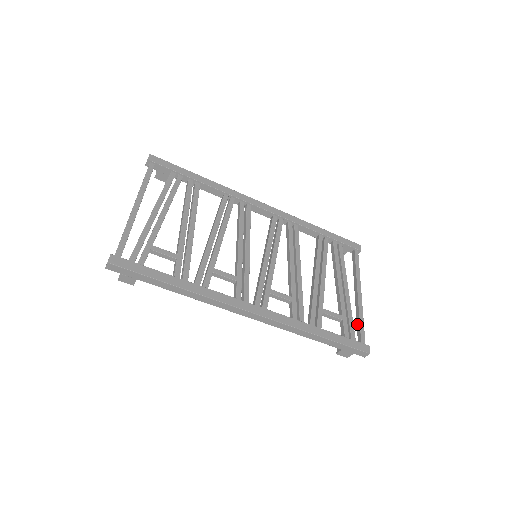
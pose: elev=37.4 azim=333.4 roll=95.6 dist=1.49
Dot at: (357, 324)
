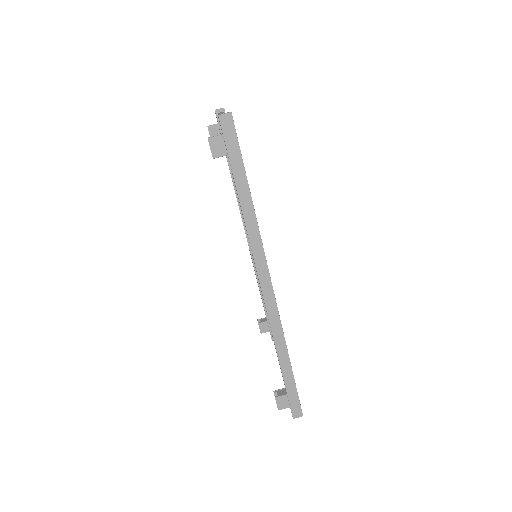
Dot at: occluded
